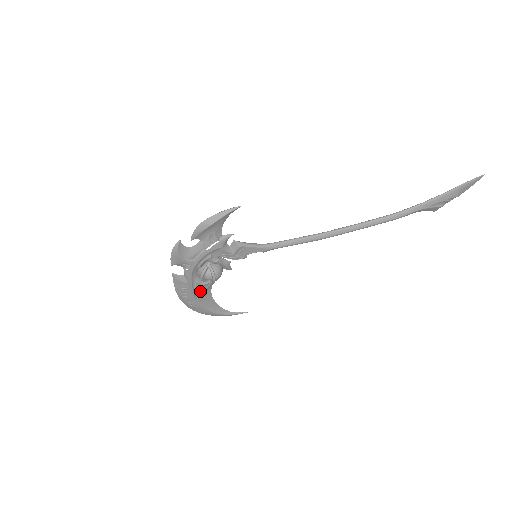
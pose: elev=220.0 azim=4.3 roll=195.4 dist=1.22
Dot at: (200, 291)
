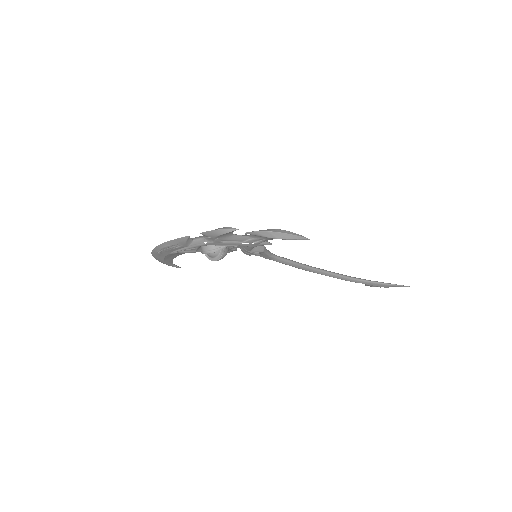
Dot at: (184, 251)
